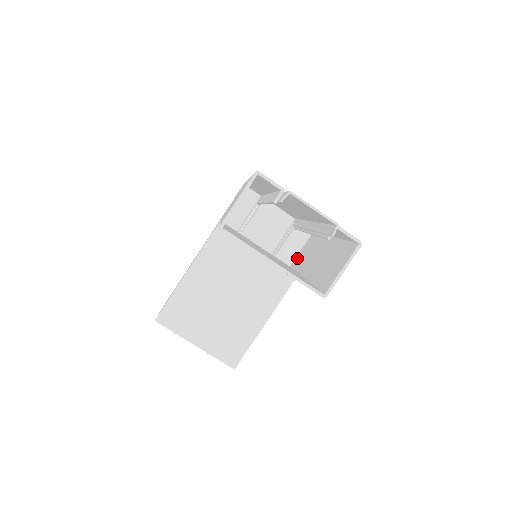
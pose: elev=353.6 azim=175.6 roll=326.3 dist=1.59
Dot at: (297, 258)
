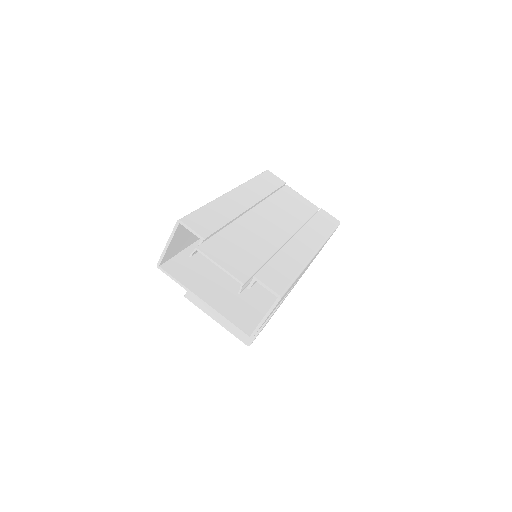
Dot at: occluded
